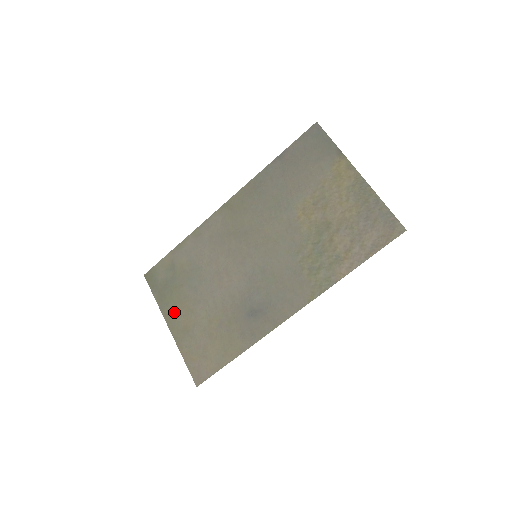
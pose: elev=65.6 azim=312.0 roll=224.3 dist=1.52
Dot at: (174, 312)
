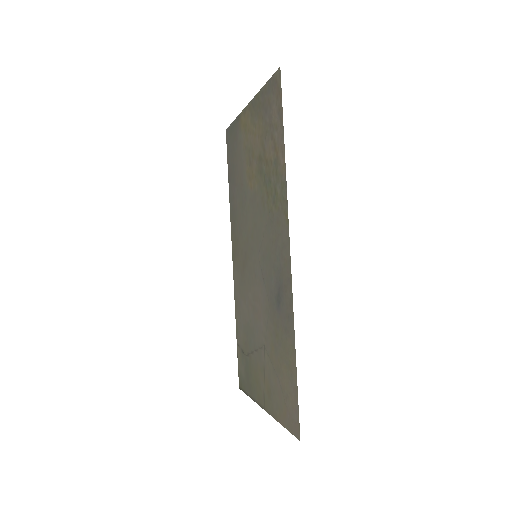
Dot at: (259, 389)
